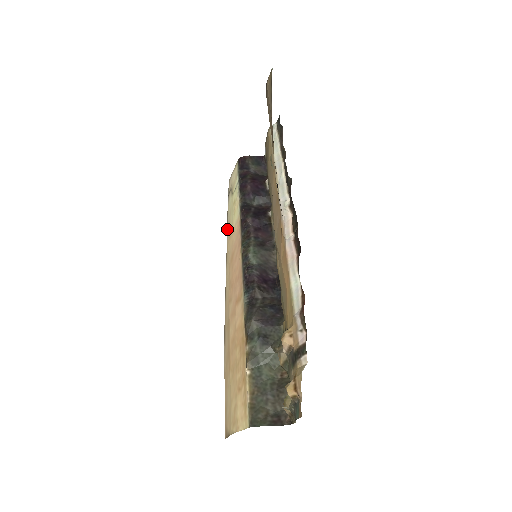
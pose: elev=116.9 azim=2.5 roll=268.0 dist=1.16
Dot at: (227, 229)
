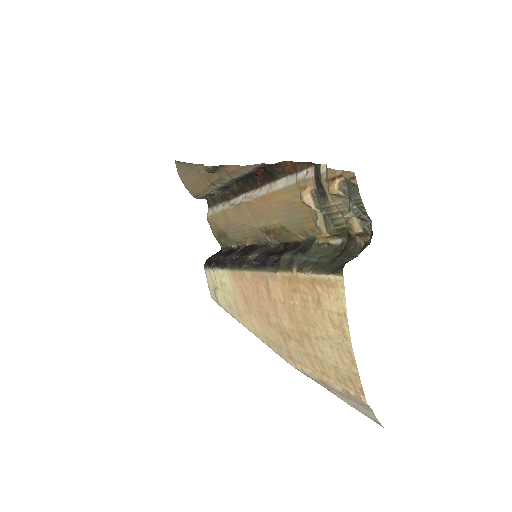
Dot at: (233, 315)
